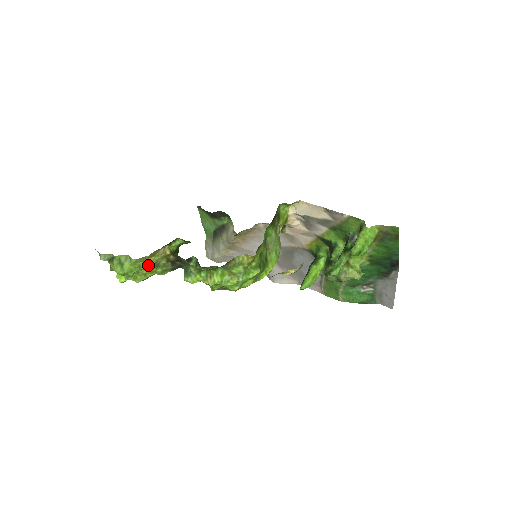
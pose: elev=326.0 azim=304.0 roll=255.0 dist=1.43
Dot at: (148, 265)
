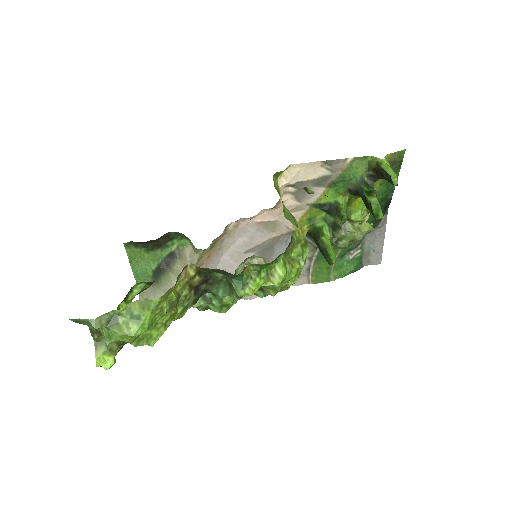
Dot at: (170, 304)
